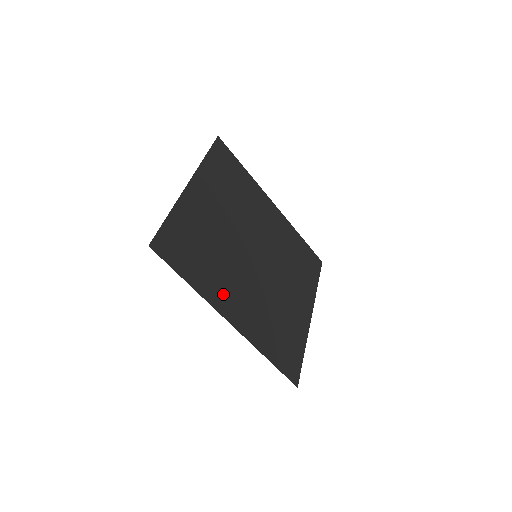
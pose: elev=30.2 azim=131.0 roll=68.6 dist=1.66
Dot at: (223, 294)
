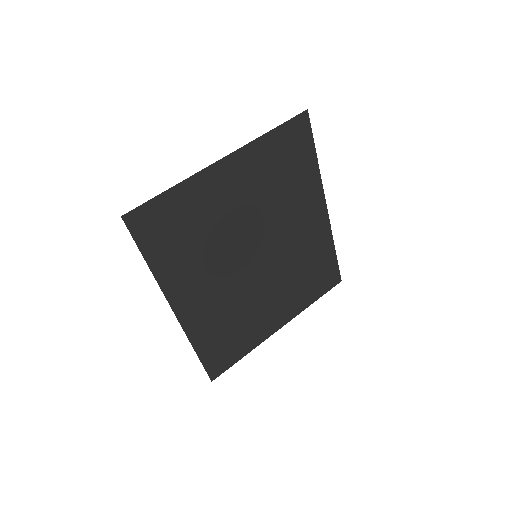
Dot at: (184, 283)
